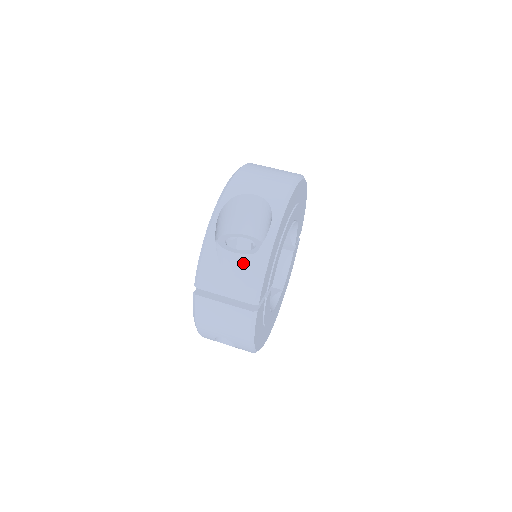
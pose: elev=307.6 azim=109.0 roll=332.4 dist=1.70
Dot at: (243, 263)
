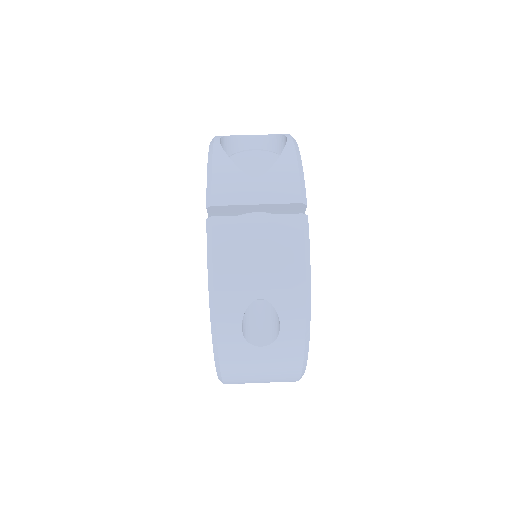
Dot at: (271, 160)
